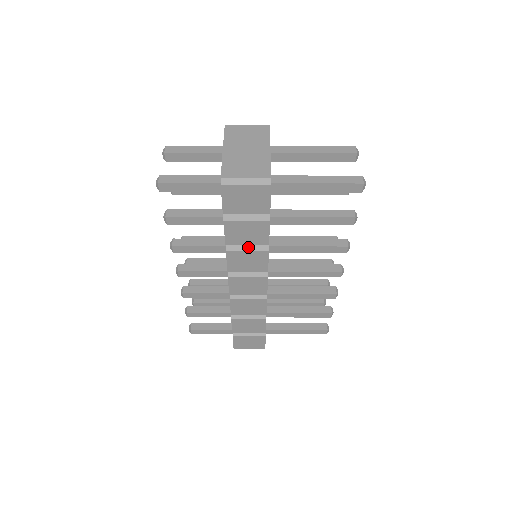
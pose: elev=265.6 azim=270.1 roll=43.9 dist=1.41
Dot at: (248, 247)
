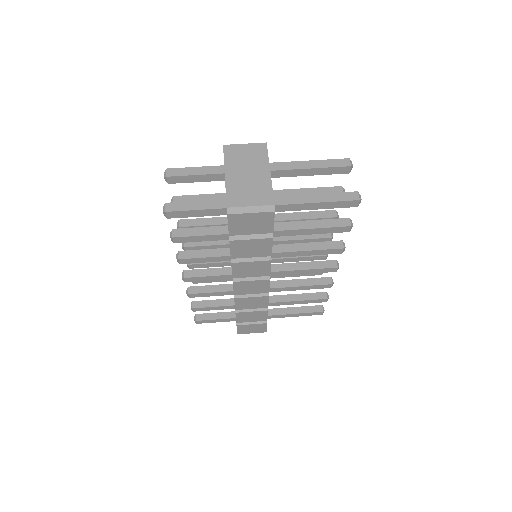
Dot at: (252, 258)
